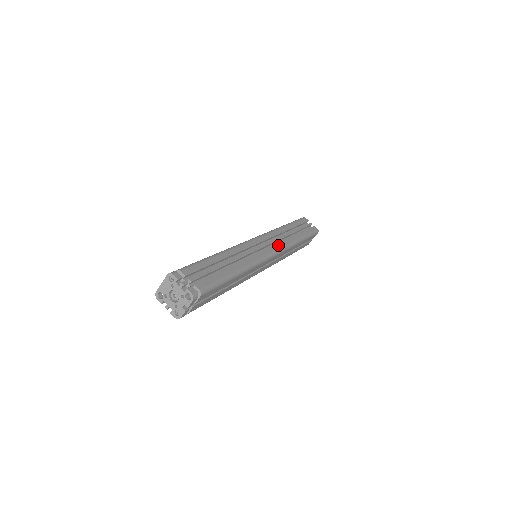
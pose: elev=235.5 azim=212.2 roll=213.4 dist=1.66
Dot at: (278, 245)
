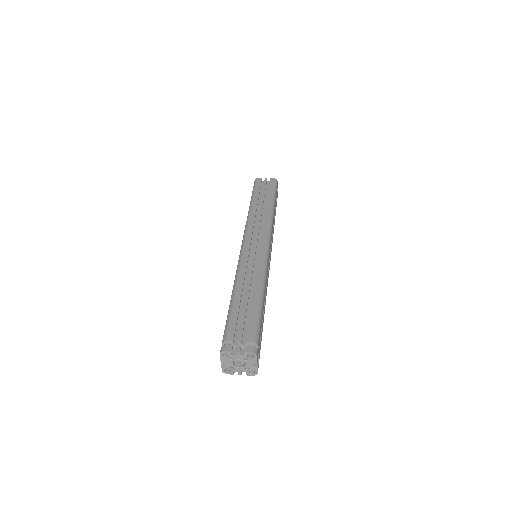
Dot at: (264, 231)
